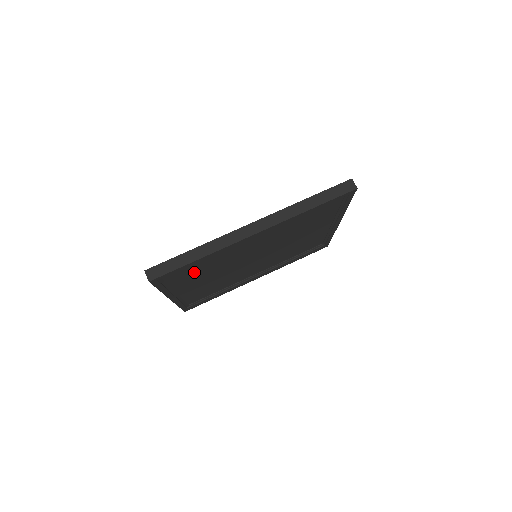
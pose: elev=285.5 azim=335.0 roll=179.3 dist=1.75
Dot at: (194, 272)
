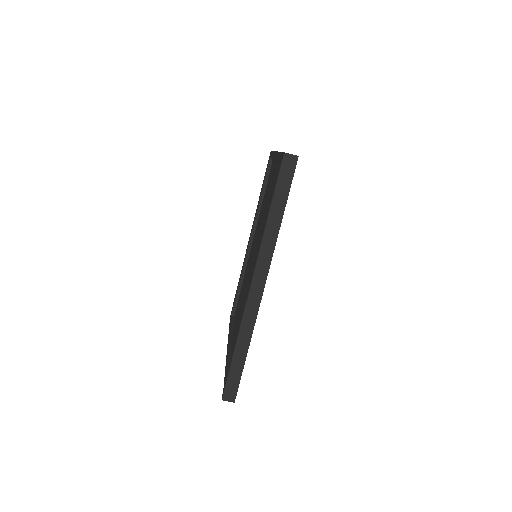
Dot at: occluded
